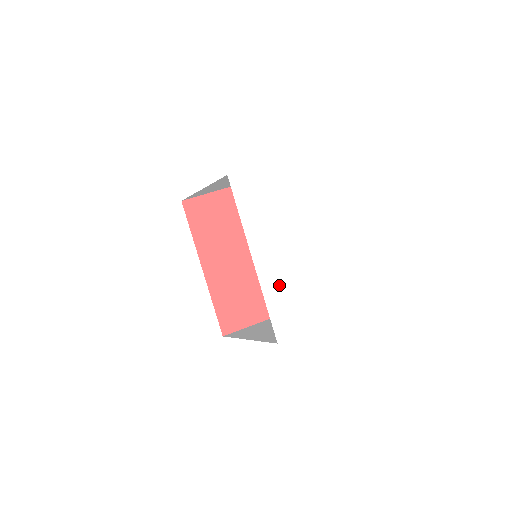
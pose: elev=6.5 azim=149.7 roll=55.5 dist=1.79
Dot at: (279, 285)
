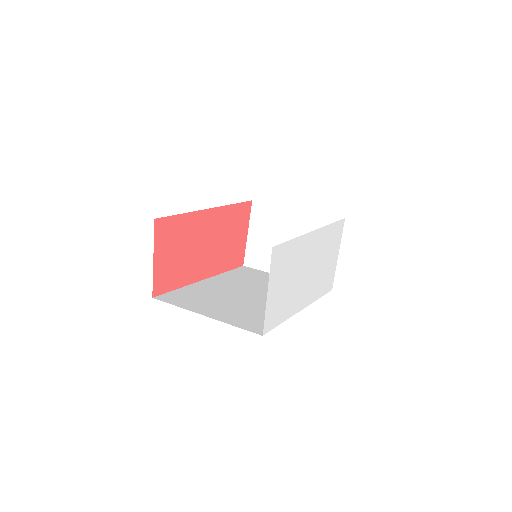
Dot at: (318, 282)
